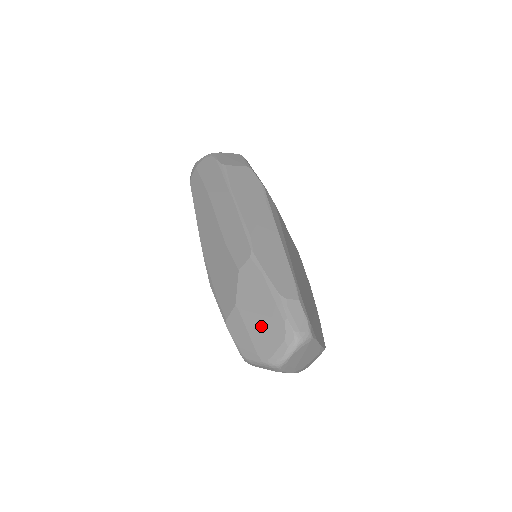
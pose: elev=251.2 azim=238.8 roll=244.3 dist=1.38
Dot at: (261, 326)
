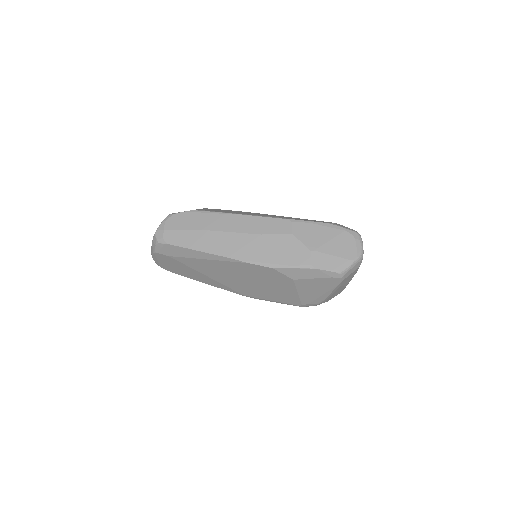
Dot at: (337, 245)
